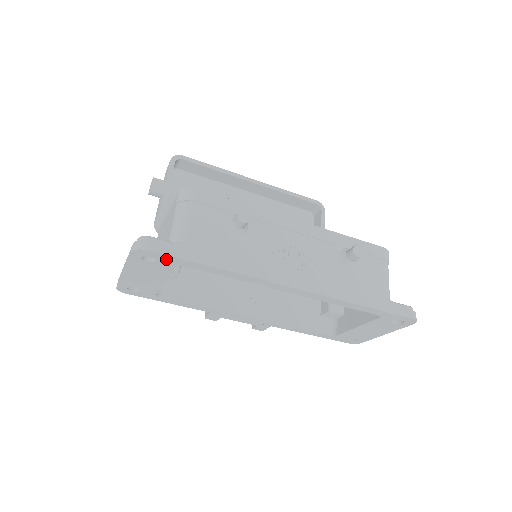
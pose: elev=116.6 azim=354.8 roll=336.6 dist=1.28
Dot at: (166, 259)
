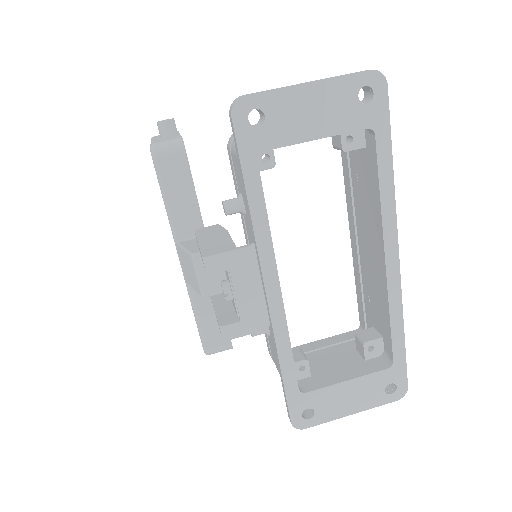
Dot at: (379, 111)
